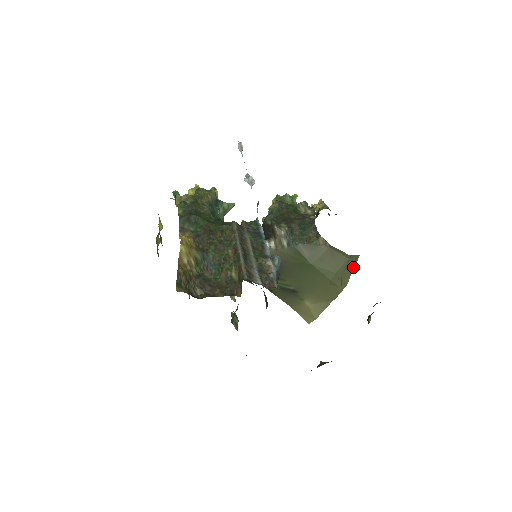
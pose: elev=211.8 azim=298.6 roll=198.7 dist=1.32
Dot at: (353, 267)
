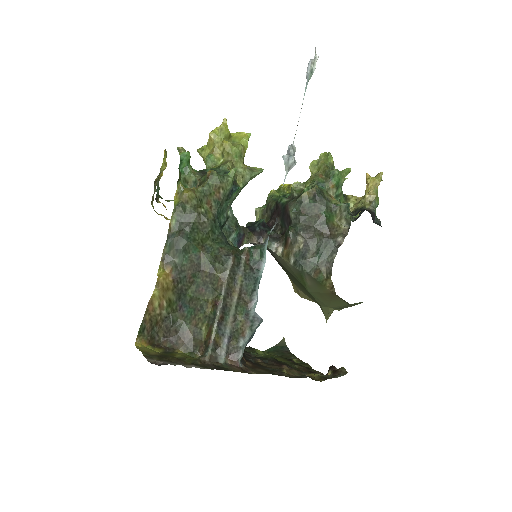
Dot at: occluded
